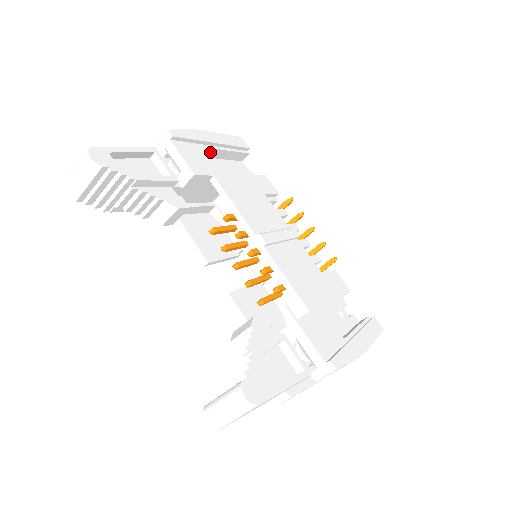
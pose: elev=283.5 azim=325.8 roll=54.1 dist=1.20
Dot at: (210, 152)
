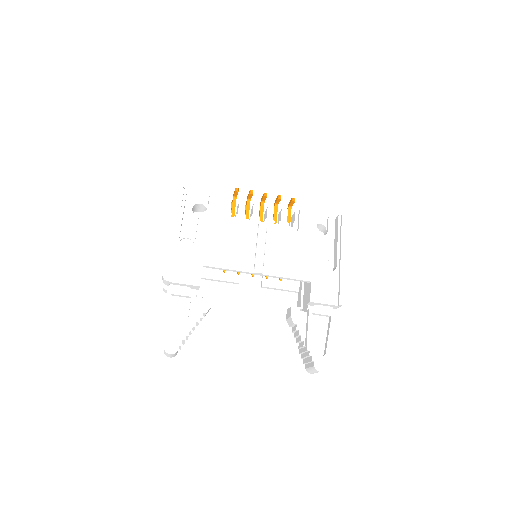
Dot at: occluded
